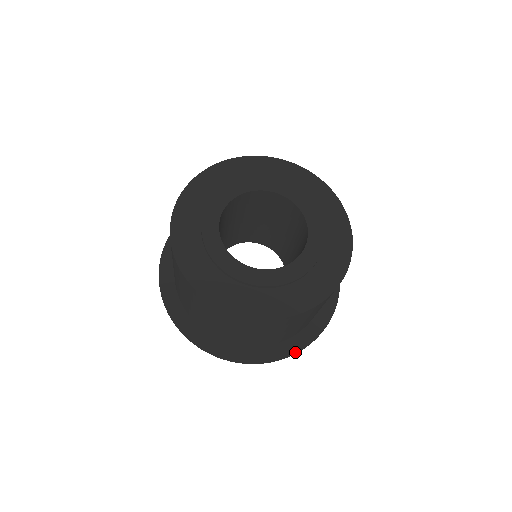
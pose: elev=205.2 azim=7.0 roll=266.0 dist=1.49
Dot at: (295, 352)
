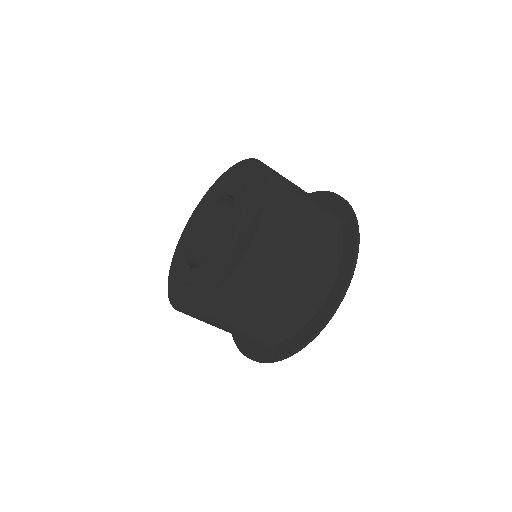
Dot at: (336, 303)
